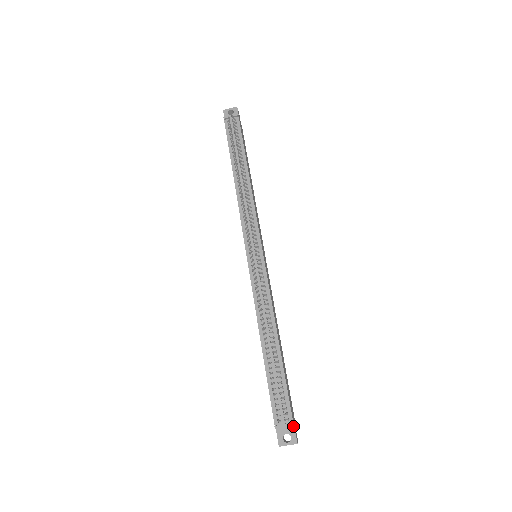
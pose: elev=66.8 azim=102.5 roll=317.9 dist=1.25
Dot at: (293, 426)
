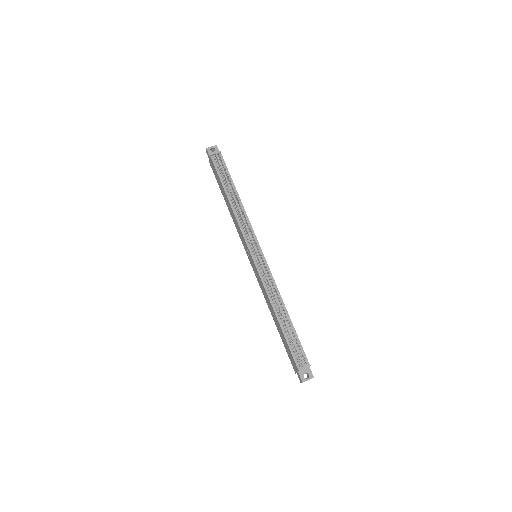
Dot at: (309, 367)
